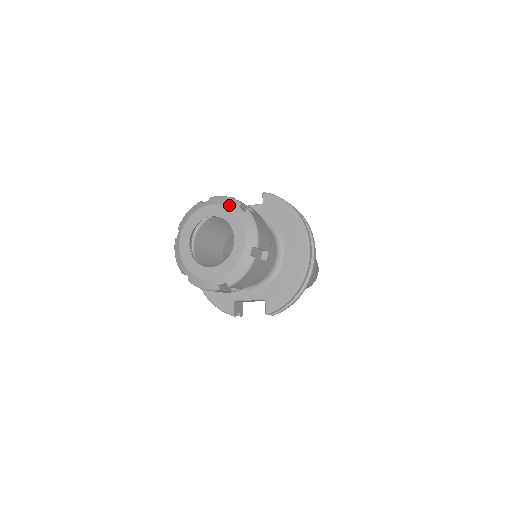
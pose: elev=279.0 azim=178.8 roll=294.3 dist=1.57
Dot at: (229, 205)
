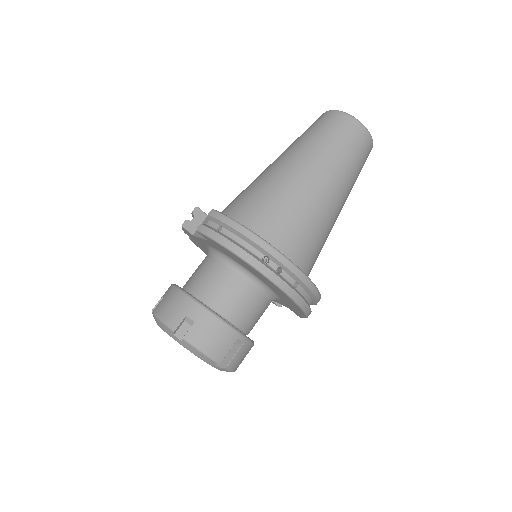
Dot at: (167, 333)
